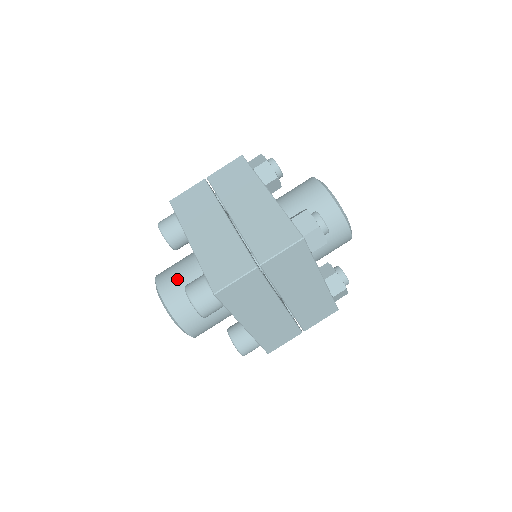
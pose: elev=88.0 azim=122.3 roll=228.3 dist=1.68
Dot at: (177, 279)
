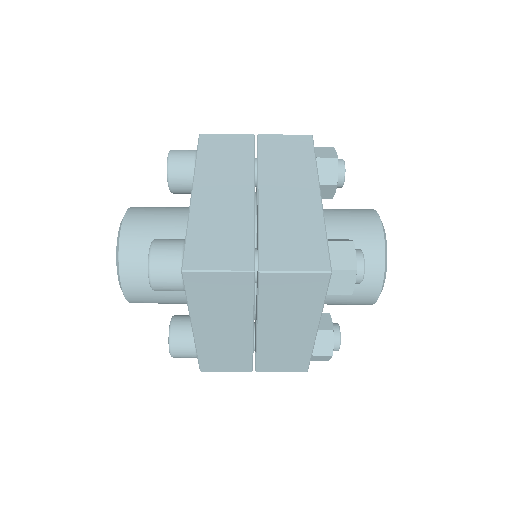
Dot at: (152, 225)
